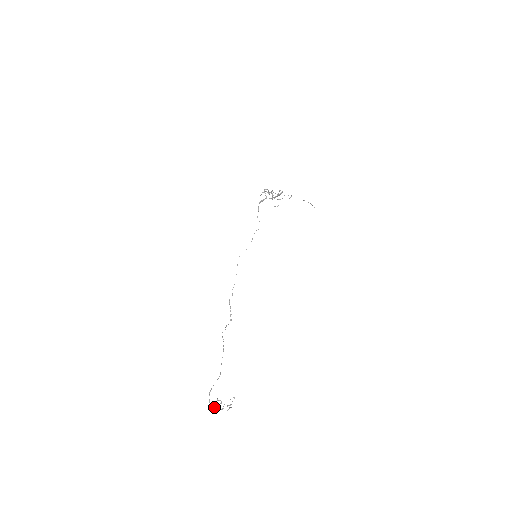
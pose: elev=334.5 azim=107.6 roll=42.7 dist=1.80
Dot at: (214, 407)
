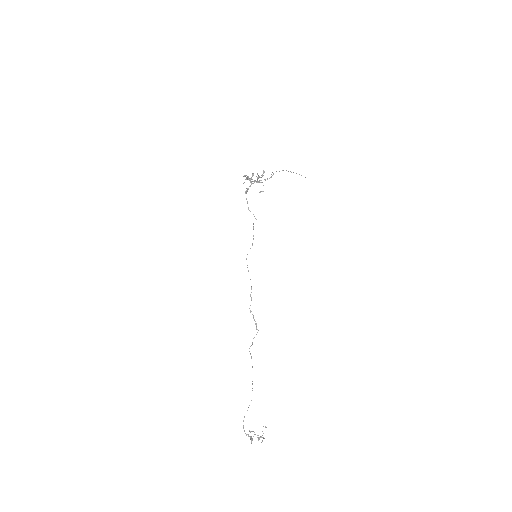
Dot at: (250, 438)
